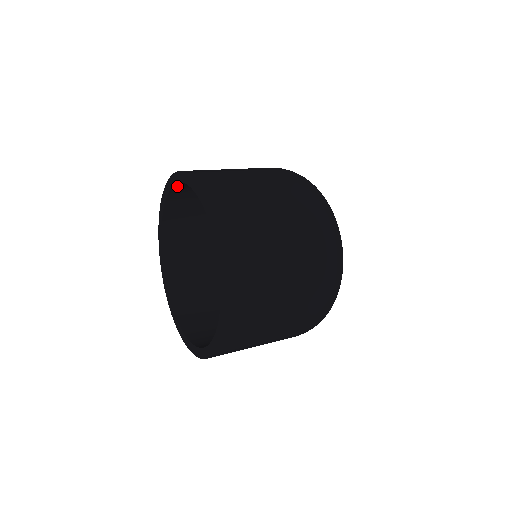
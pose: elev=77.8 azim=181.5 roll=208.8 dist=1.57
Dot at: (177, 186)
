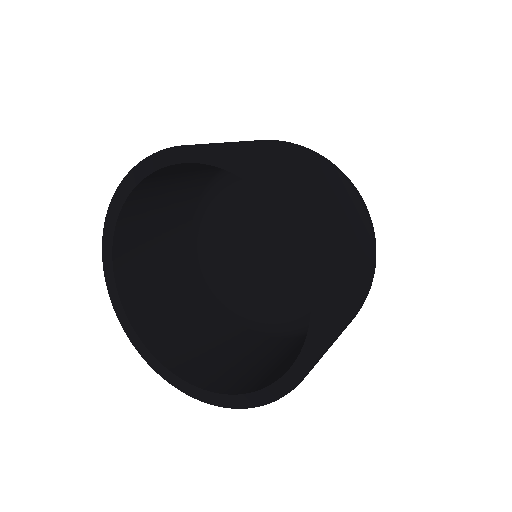
Dot at: (166, 167)
